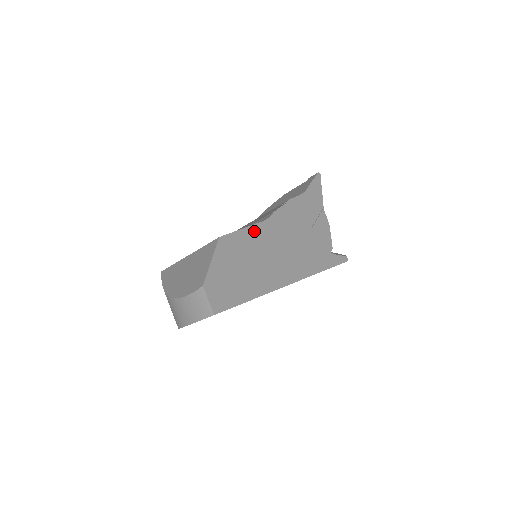
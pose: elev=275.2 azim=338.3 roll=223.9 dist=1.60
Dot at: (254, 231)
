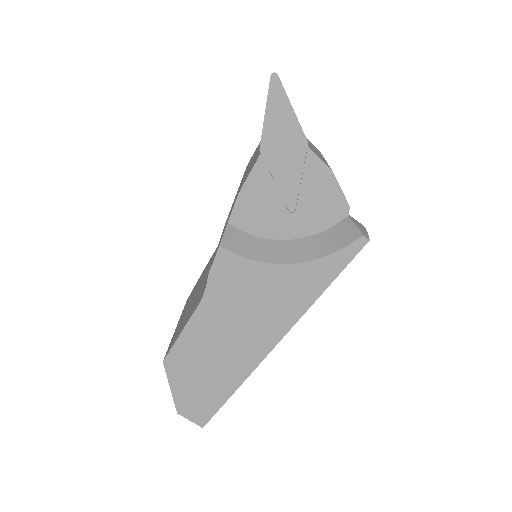
Dot at: (196, 324)
